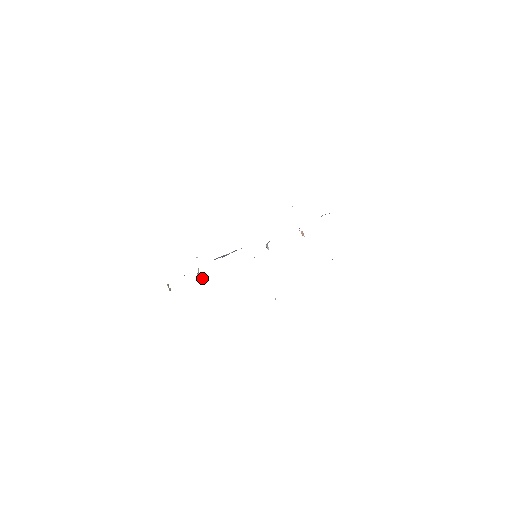
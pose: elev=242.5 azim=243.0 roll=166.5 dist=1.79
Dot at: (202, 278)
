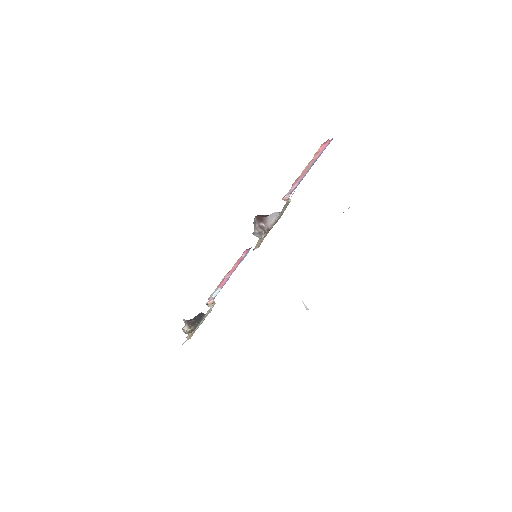
Dot at: (212, 306)
